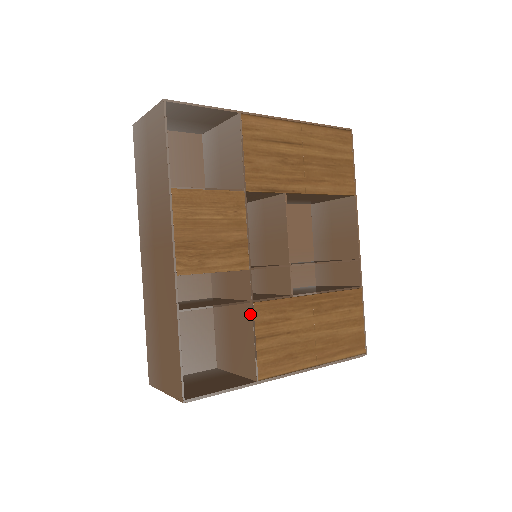
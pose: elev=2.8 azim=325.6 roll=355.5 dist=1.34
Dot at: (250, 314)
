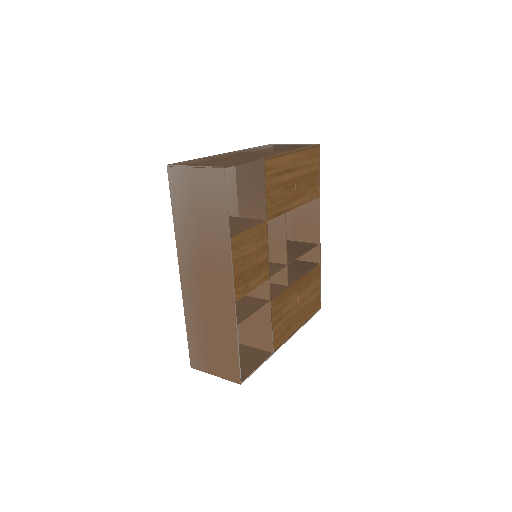
Dot at: (268, 309)
